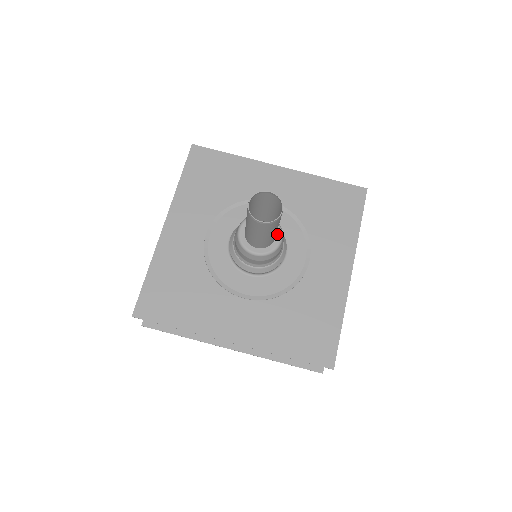
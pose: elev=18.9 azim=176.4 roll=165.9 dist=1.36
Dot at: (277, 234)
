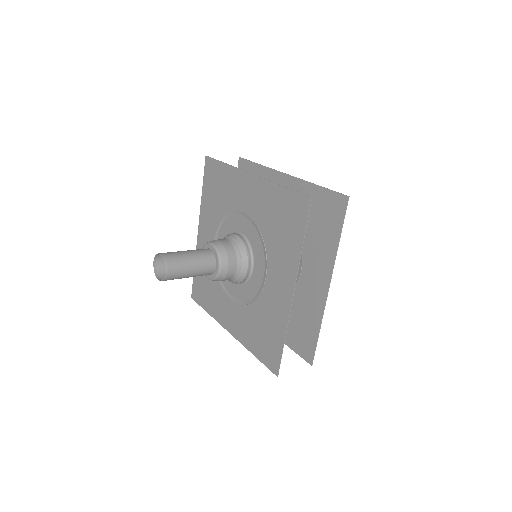
Dot at: (217, 263)
